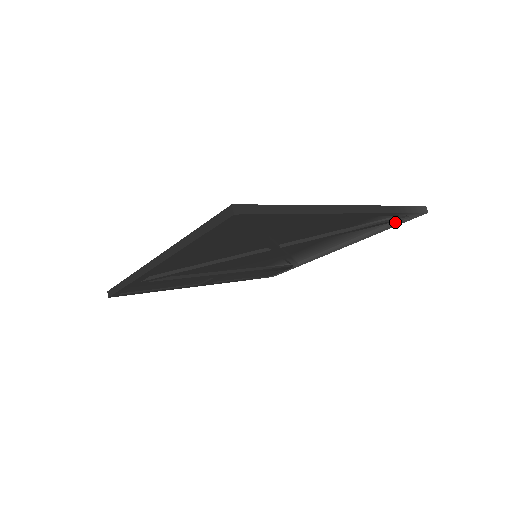
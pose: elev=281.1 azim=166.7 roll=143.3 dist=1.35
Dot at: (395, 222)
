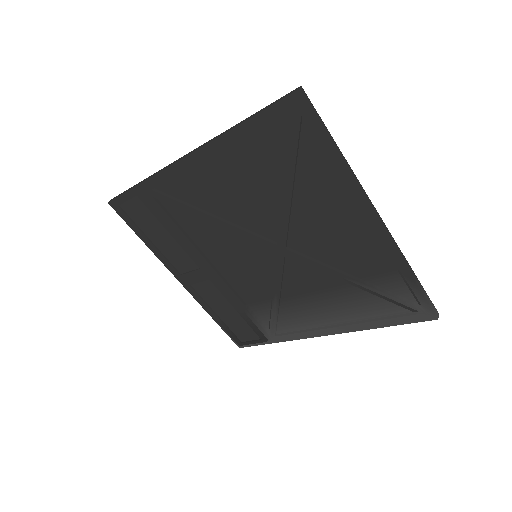
Dot at: (400, 315)
